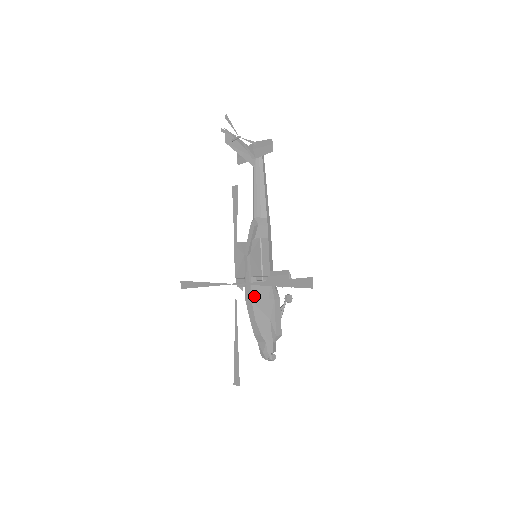
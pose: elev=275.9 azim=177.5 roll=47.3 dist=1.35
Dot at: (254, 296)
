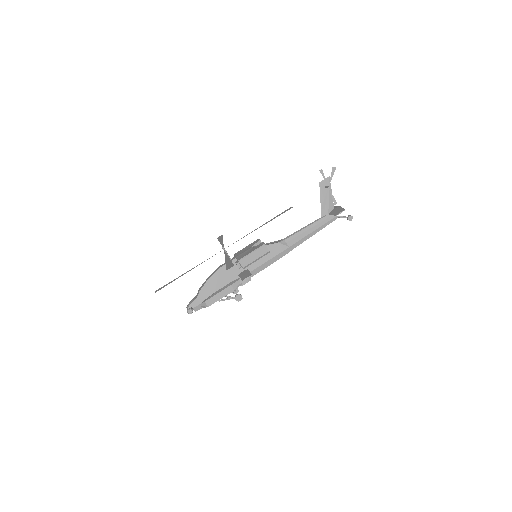
Dot at: (224, 269)
